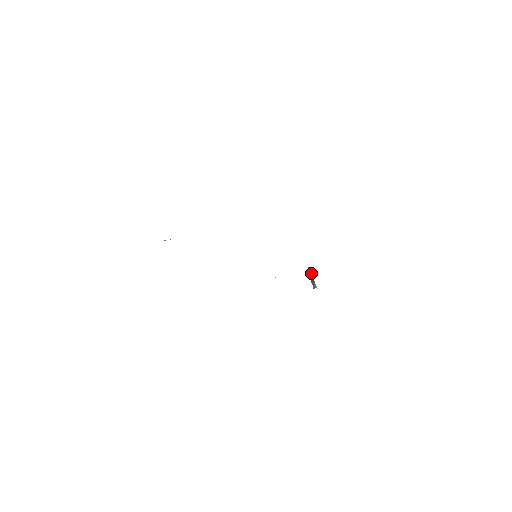
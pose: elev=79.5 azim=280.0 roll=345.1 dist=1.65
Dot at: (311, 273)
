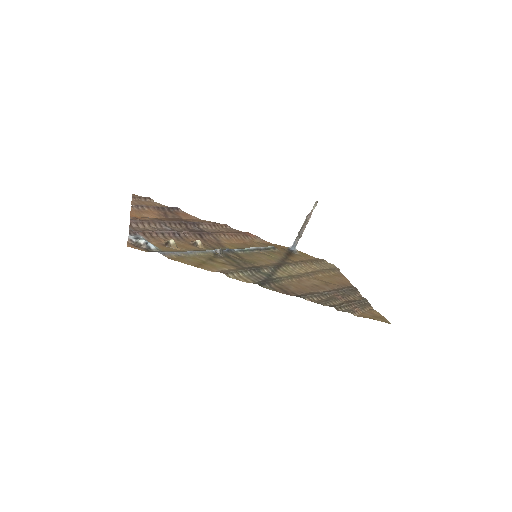
Dot at: (310, 217)
